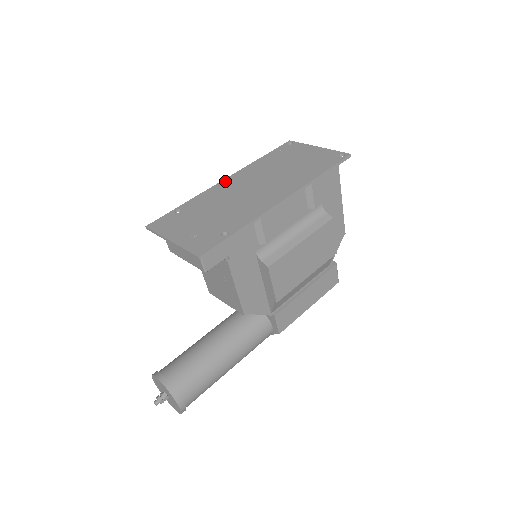
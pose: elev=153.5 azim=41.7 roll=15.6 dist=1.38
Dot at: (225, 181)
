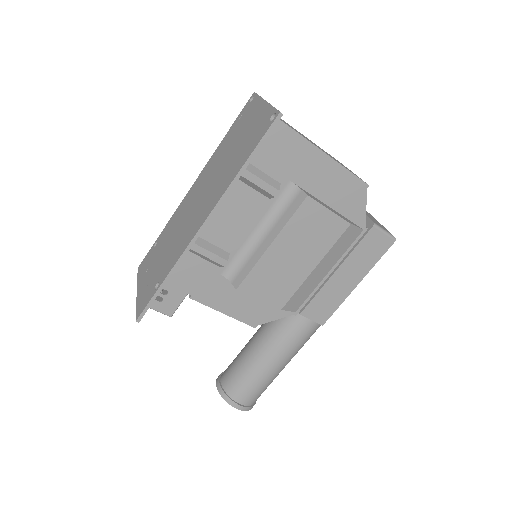
Dot at: (190, 190)
